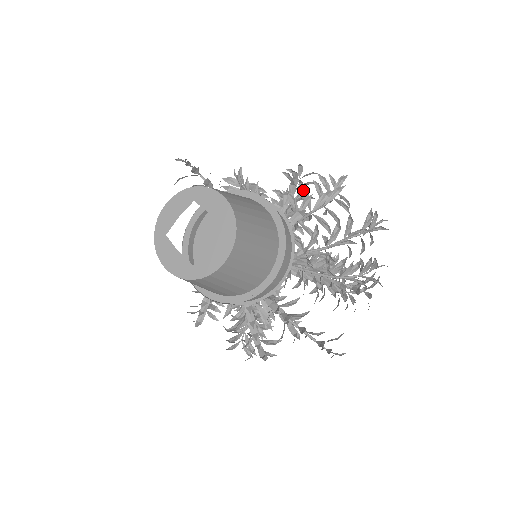
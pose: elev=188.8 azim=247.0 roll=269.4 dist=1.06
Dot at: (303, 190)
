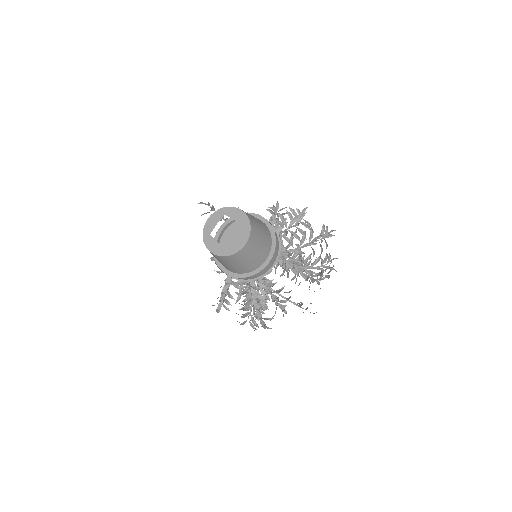
Dot at: (281, 216)
